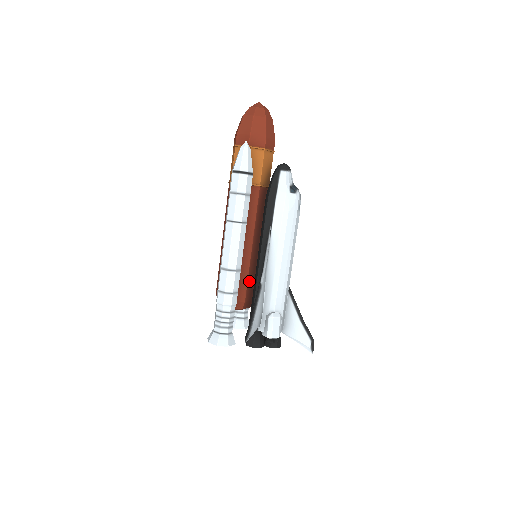
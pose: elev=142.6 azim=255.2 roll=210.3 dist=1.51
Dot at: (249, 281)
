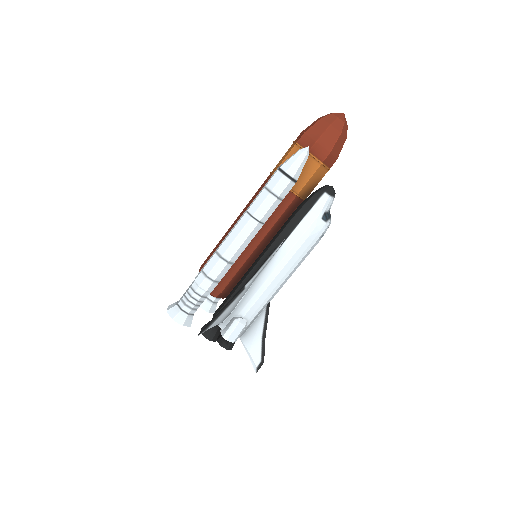
Dot at: (236, 276)
